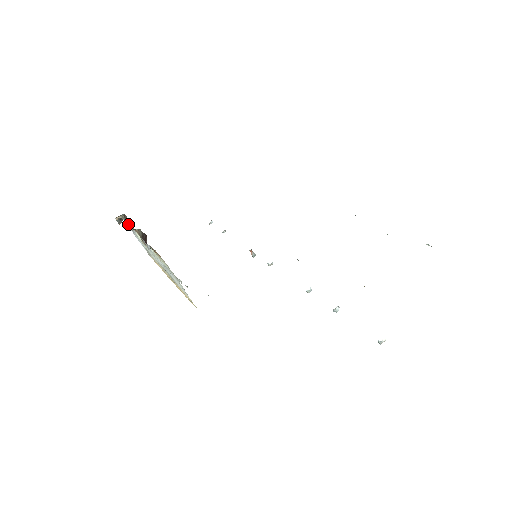
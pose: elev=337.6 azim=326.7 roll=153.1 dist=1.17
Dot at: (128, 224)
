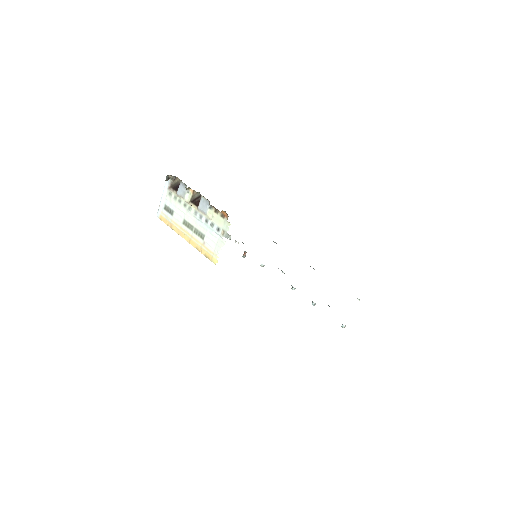
Dot at: (179, 185)
